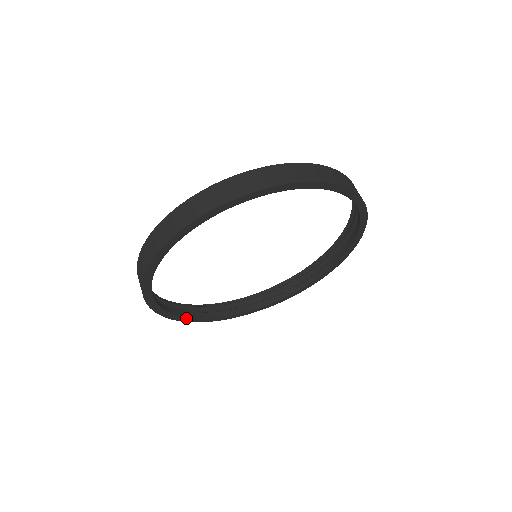
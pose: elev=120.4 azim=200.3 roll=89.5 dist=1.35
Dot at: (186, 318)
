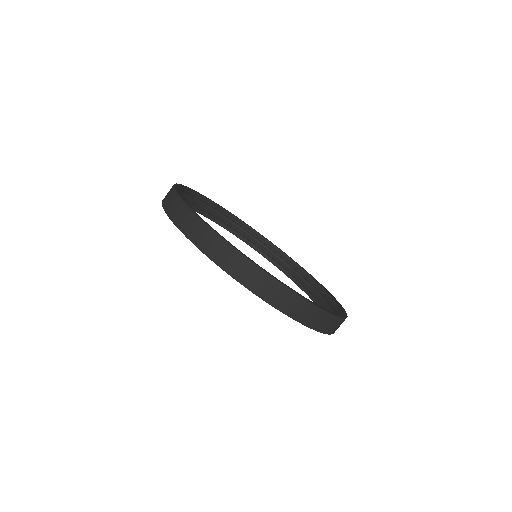
Dot at: (214, 221)
